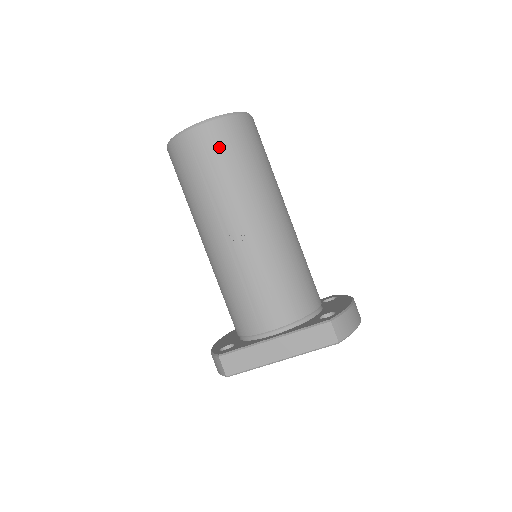
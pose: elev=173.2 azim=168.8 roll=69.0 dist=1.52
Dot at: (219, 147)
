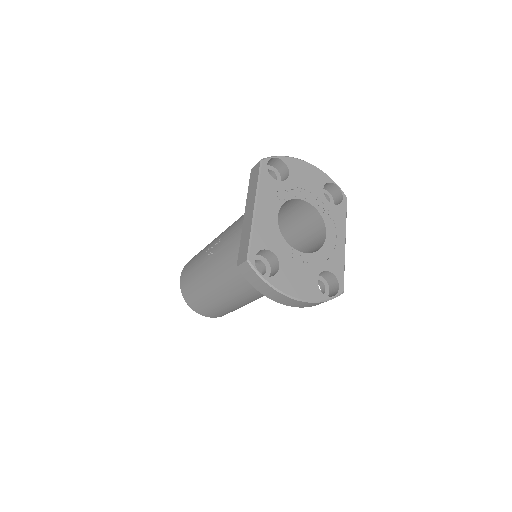
Dot at: (190, 262)
